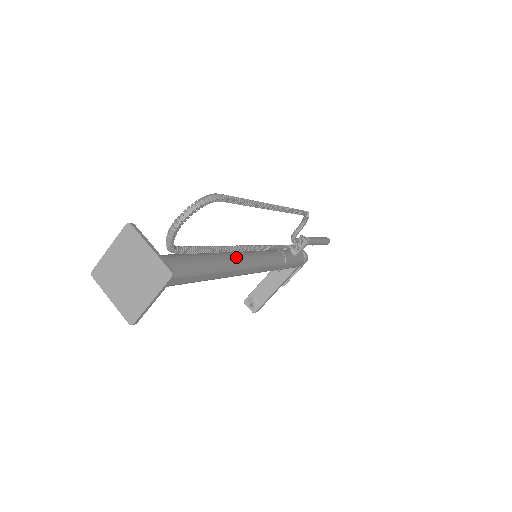
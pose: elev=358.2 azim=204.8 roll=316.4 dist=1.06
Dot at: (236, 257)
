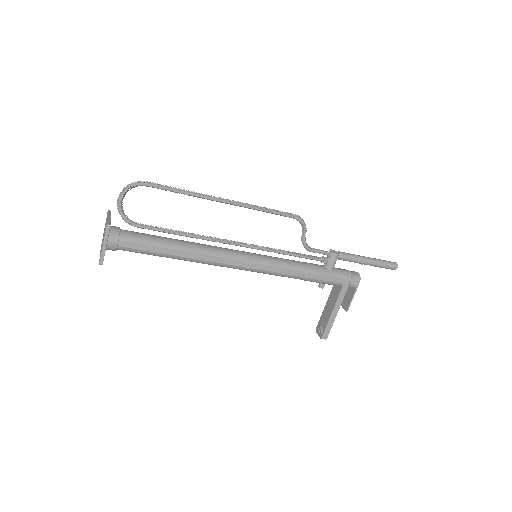
Dot at: (219, 248)
